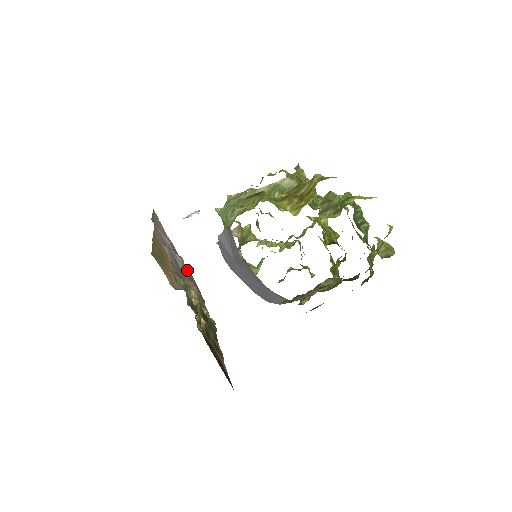
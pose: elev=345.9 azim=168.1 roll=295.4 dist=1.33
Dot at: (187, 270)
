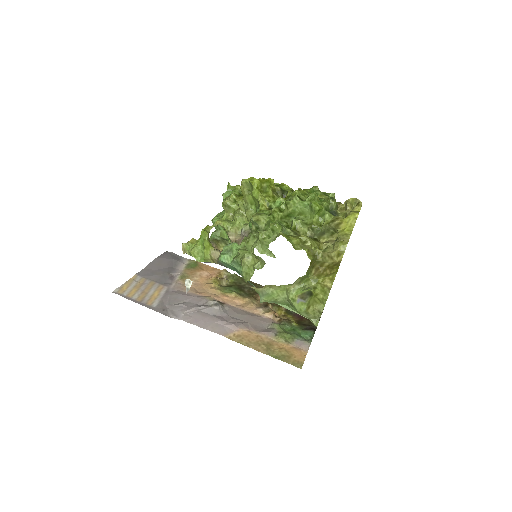
Dot at: (154, 265)
